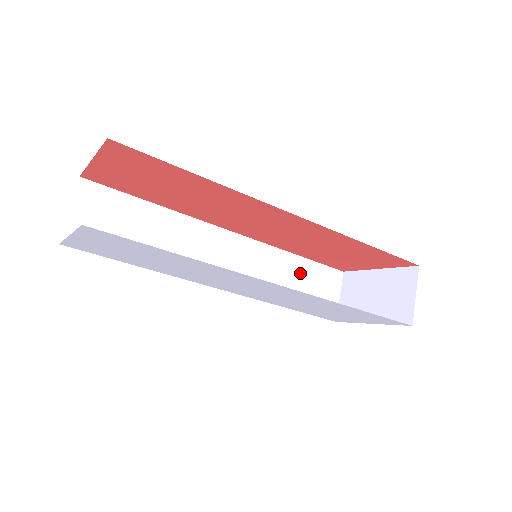
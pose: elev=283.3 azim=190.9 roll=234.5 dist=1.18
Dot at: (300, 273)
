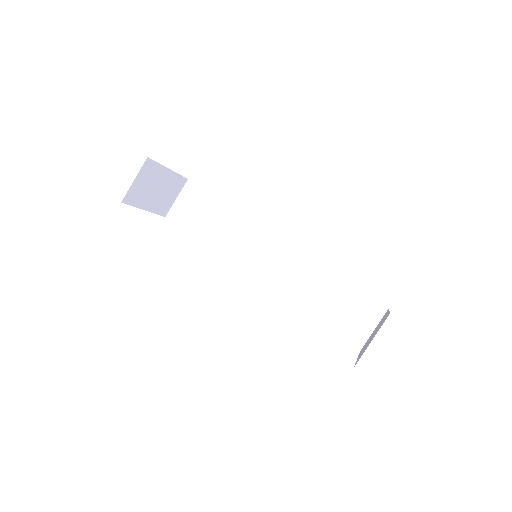
Dot at: (334, 291)
